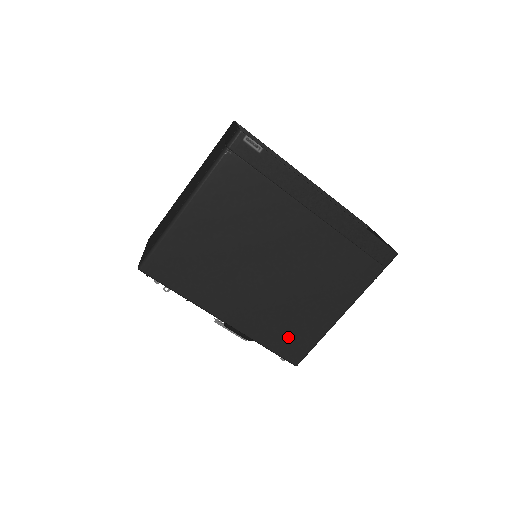
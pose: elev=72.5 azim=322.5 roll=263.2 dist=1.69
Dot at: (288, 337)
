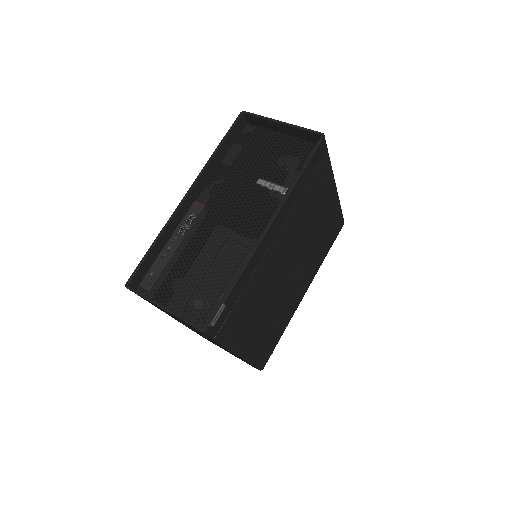
Dot at: (330, 235)
